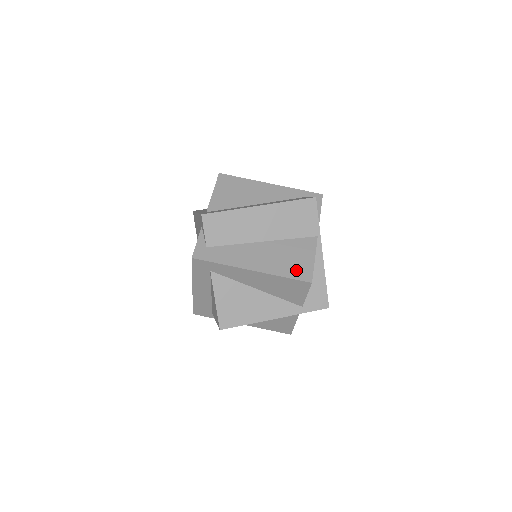
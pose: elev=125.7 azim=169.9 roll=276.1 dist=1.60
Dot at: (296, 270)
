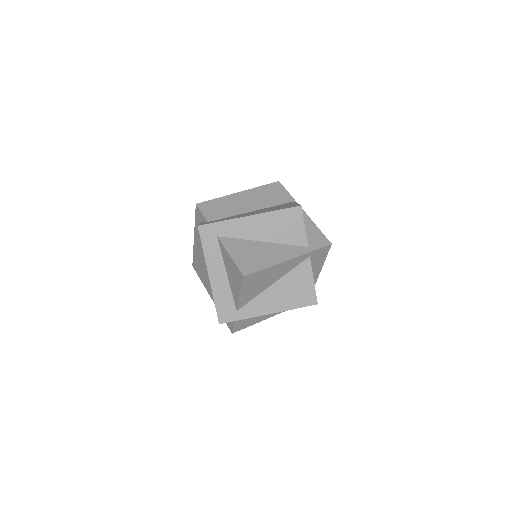
Dot at: (285, 207)
